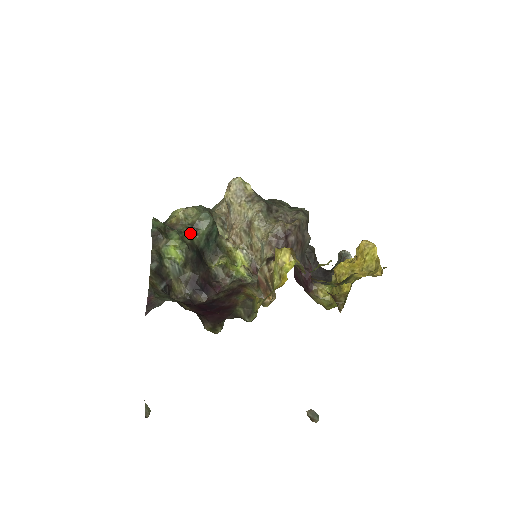
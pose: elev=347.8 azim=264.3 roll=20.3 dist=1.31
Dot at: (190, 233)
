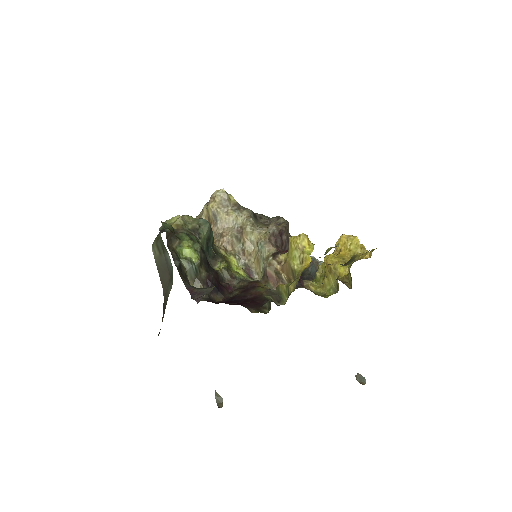
Dot at: (195, 236)
